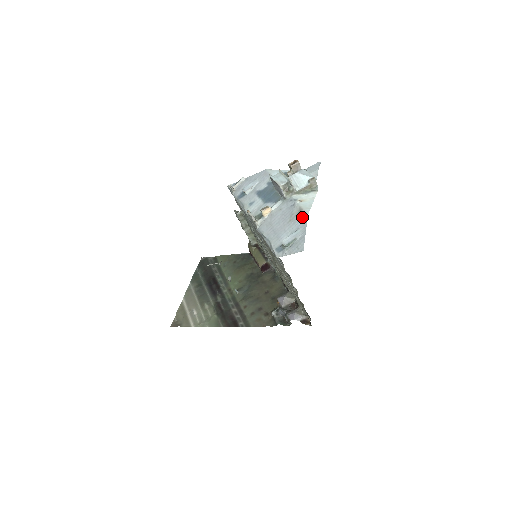
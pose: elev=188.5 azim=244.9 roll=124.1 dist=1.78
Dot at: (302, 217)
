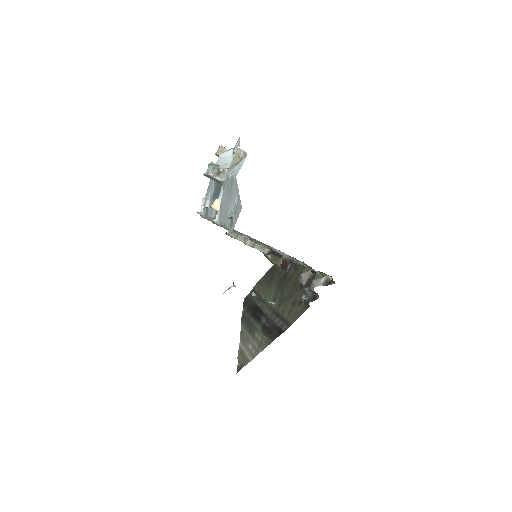
Dot at: (234, 183)
